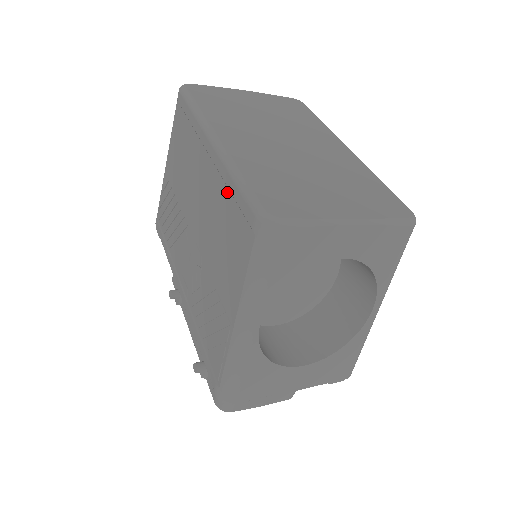
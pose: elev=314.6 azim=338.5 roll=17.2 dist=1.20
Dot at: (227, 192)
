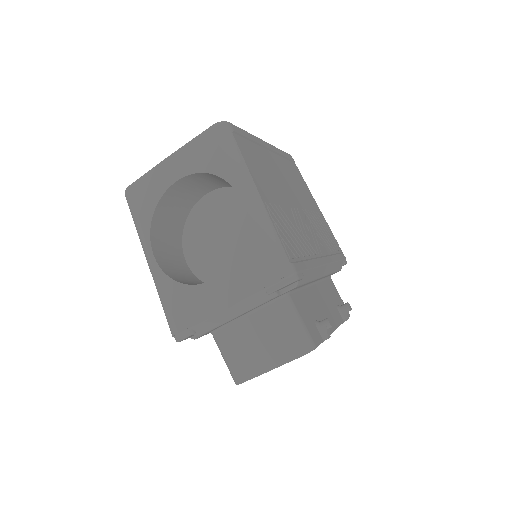
Dot at: occluded
